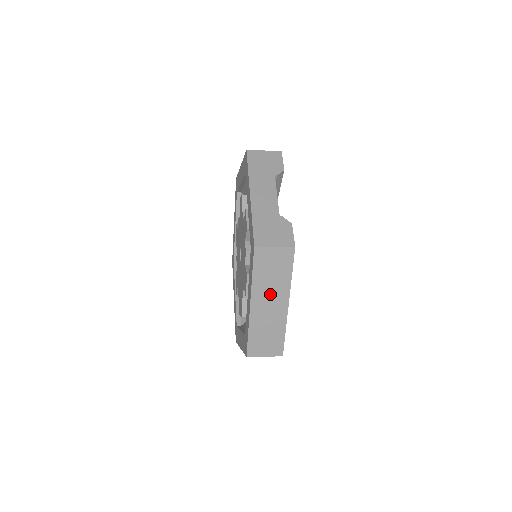
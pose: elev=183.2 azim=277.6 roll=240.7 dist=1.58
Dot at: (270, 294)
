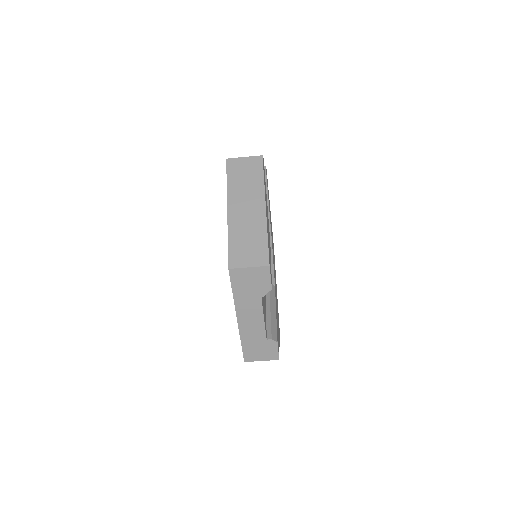
Dot at: (246, 198)
